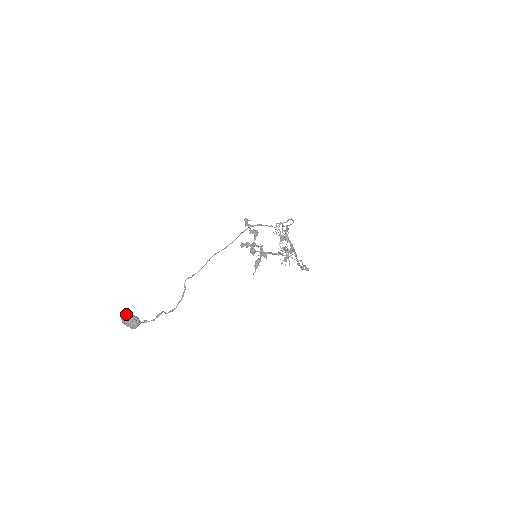
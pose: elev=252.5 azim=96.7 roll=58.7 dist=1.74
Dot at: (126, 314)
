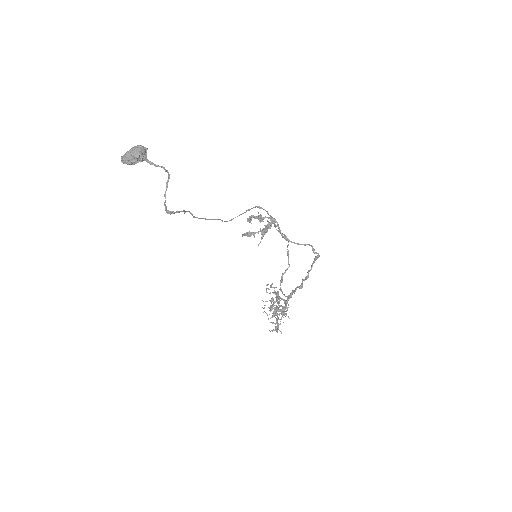
Dot at: occluded
